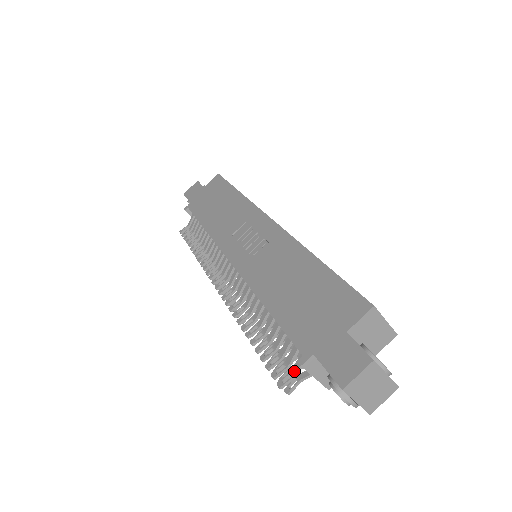
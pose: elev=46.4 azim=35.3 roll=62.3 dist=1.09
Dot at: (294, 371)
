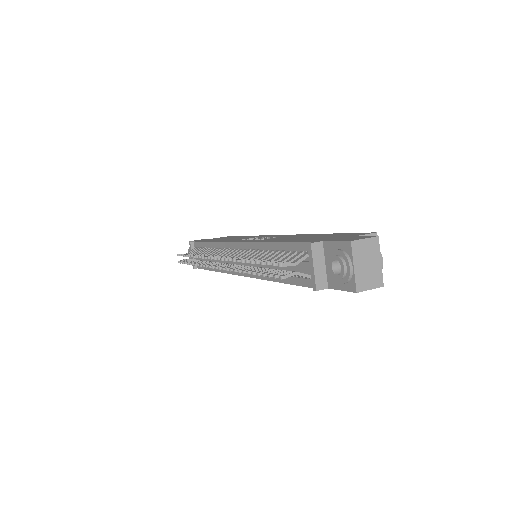
Dot at: (296, 260)
